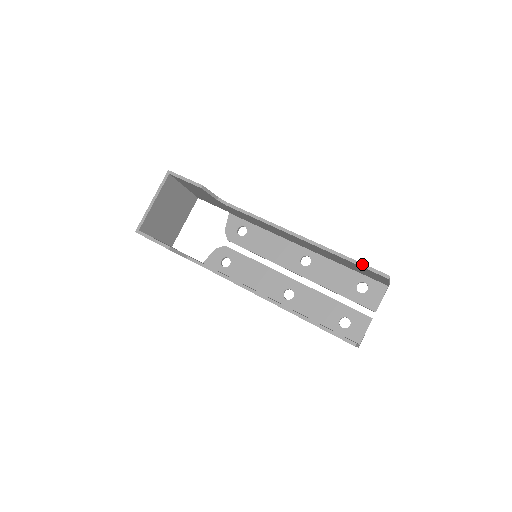
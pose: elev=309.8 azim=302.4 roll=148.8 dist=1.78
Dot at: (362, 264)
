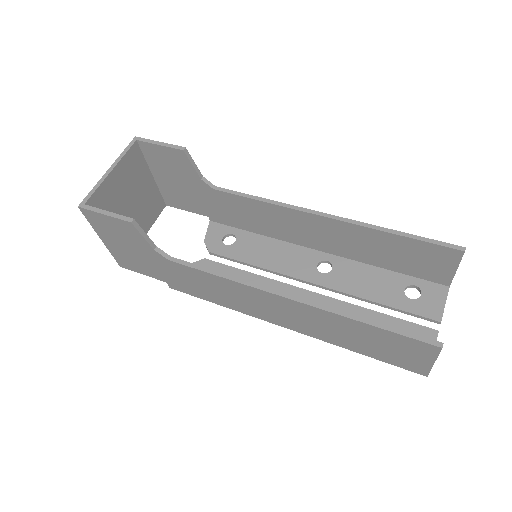
Dot at: (421, 237)
